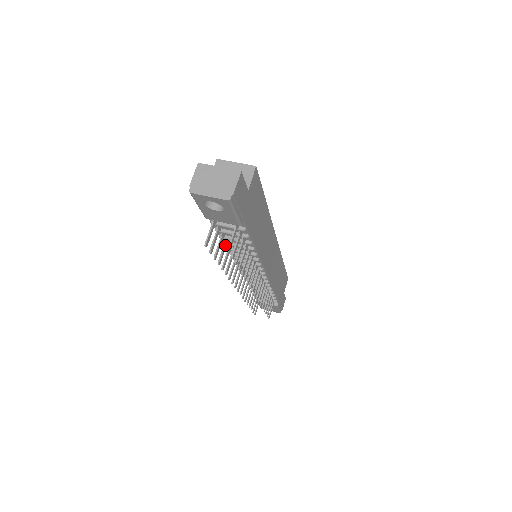
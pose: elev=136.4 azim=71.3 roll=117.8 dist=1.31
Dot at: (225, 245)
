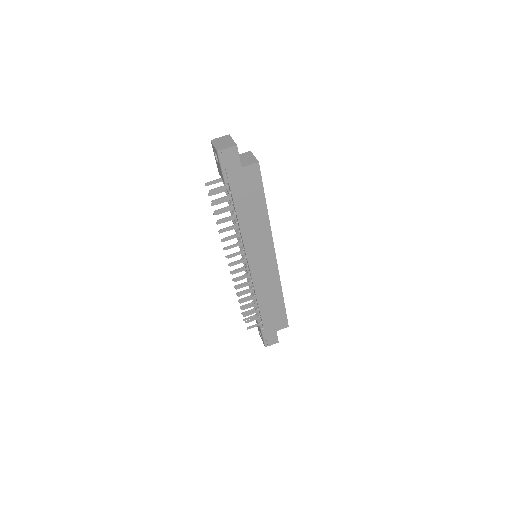
Dot at: occluded
